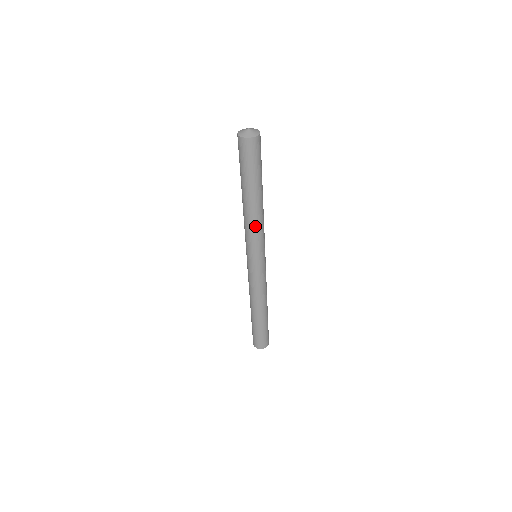
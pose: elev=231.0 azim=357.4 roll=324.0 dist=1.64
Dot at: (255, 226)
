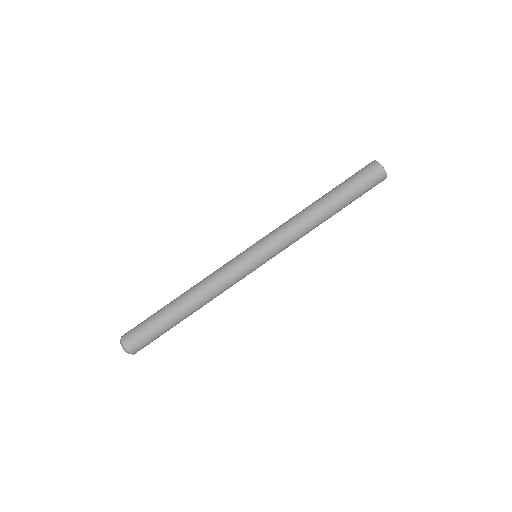
Dot at: (302, 232)
